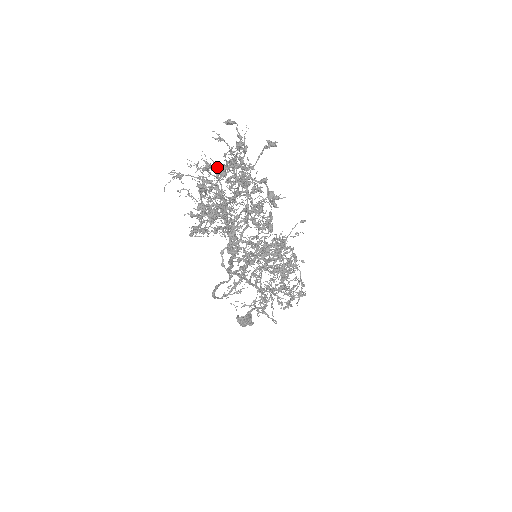
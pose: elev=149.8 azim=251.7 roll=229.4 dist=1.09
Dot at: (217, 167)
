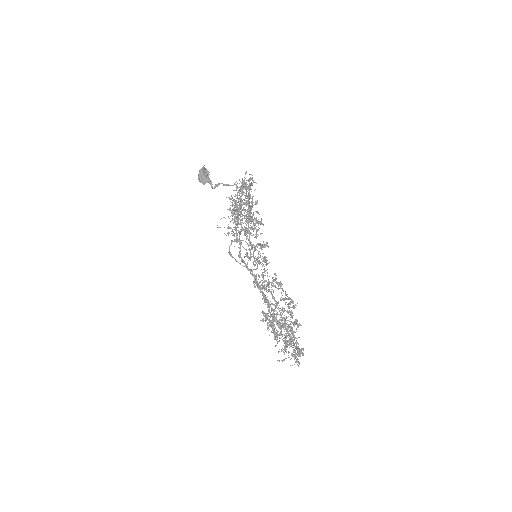
Dot at: occluded
